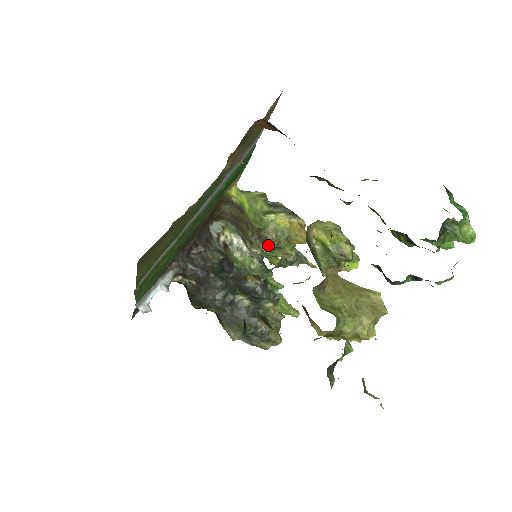
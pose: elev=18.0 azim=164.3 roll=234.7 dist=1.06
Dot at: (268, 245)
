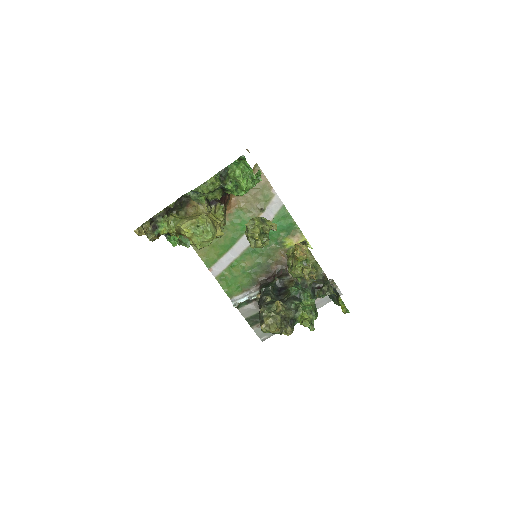
Dot at: (288, 265)
